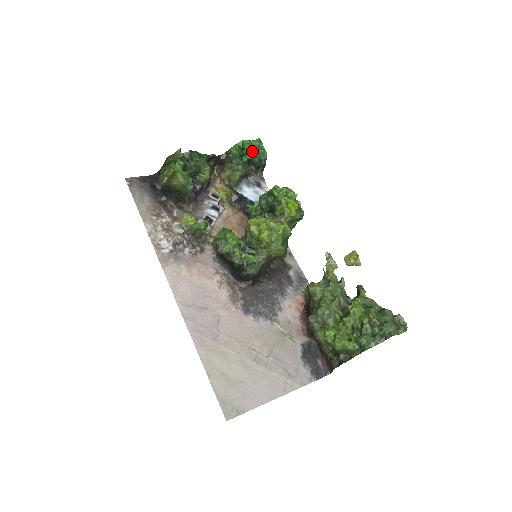
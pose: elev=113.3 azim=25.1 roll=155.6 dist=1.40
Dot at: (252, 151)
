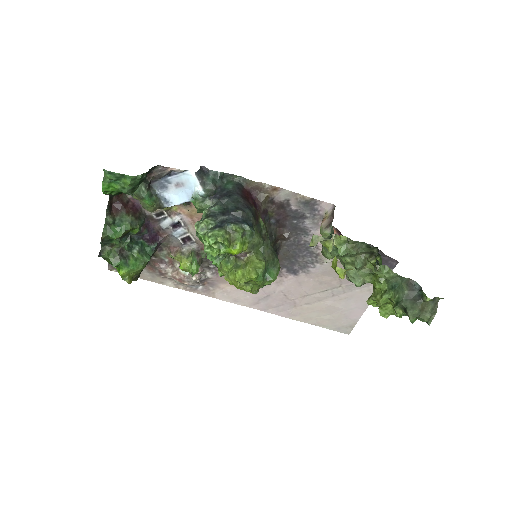
Dot at: (124, 191)
